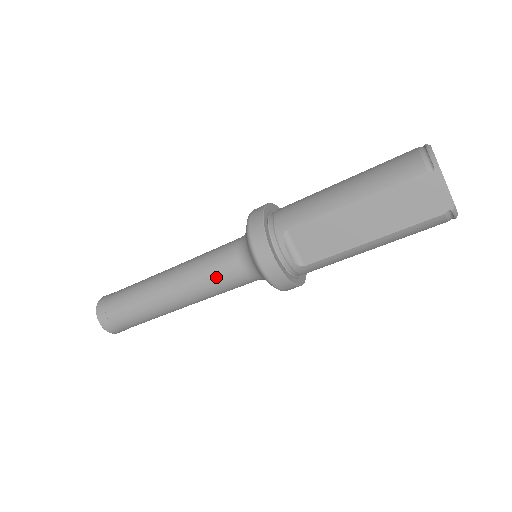
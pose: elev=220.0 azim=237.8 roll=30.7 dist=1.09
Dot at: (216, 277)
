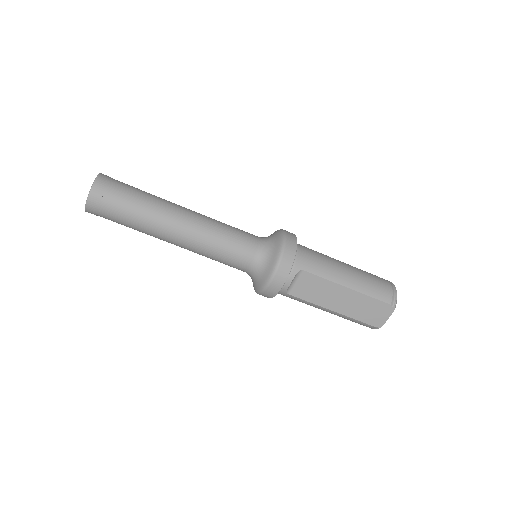
Dot at: (227, 253)
